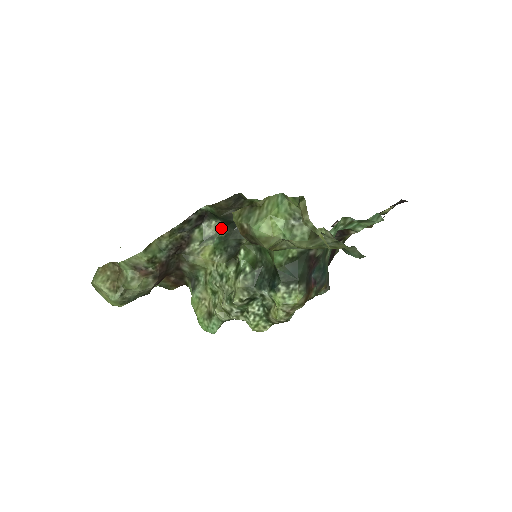
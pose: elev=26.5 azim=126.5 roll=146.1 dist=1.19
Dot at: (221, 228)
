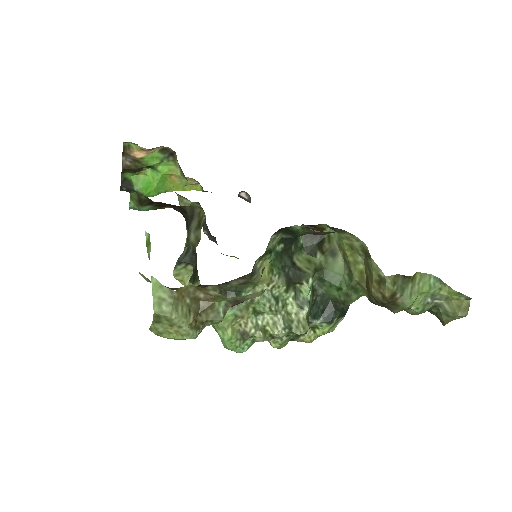
Dot at: (279, 241)
